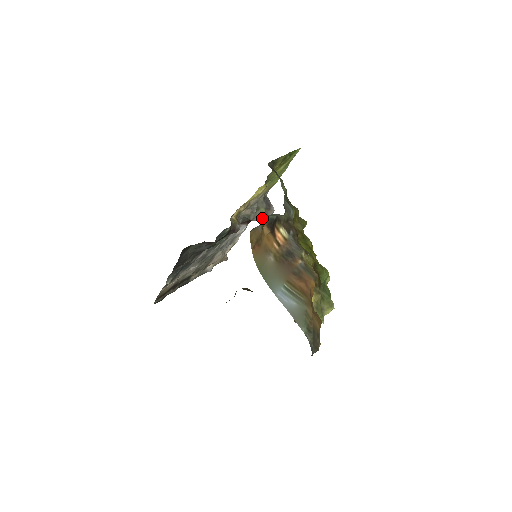
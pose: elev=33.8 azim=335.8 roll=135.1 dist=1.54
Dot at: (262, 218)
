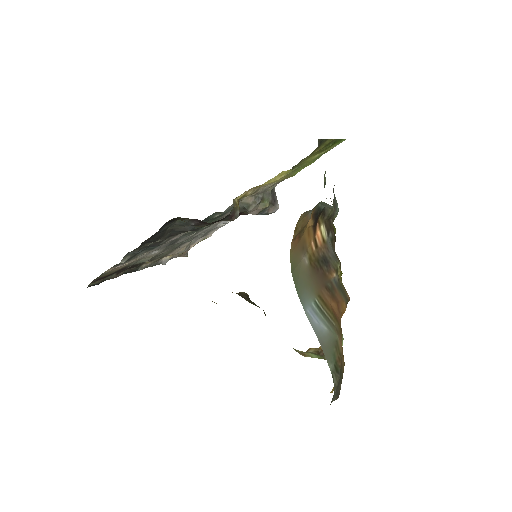
Dot at: (260, 214)
